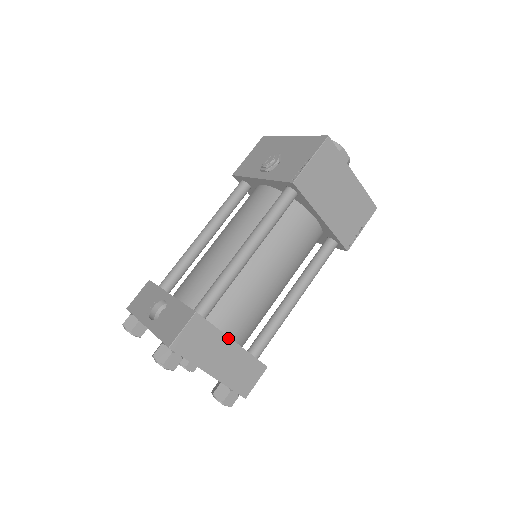
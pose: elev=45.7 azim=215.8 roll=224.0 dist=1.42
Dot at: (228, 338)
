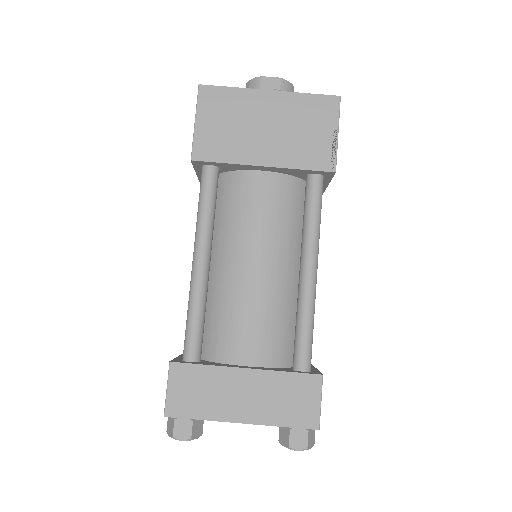
Dot at: (234, 369)
